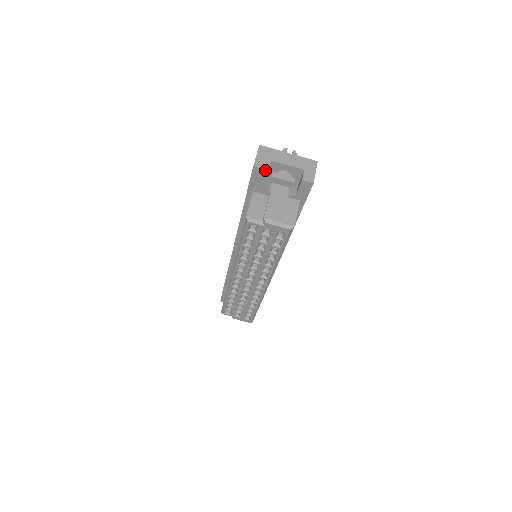
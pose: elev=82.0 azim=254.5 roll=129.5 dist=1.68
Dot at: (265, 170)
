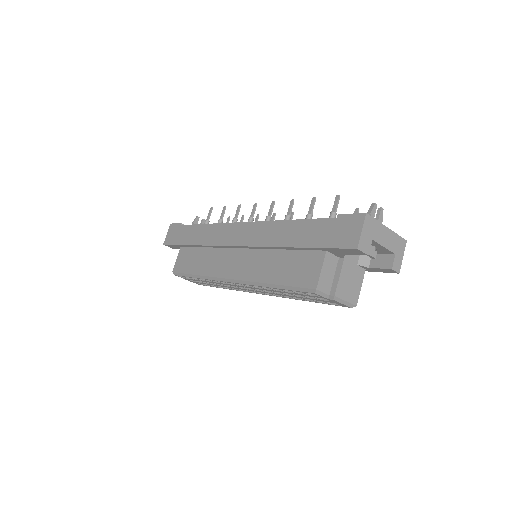
Dot at: (365, 254)
